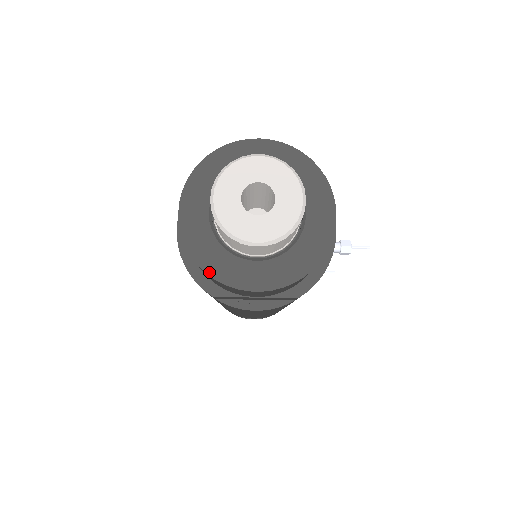
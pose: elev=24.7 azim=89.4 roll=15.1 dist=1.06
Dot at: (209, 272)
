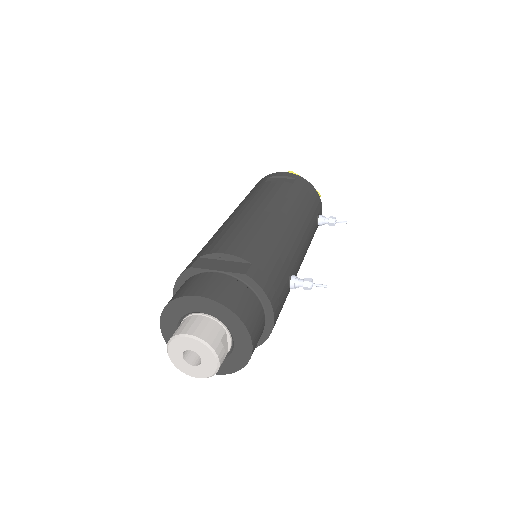
Dot at: occluded
